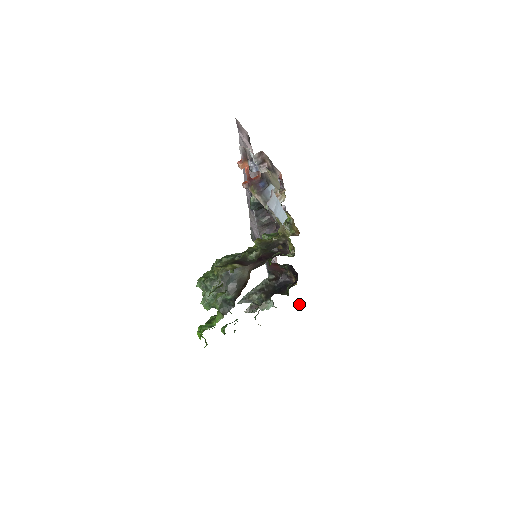
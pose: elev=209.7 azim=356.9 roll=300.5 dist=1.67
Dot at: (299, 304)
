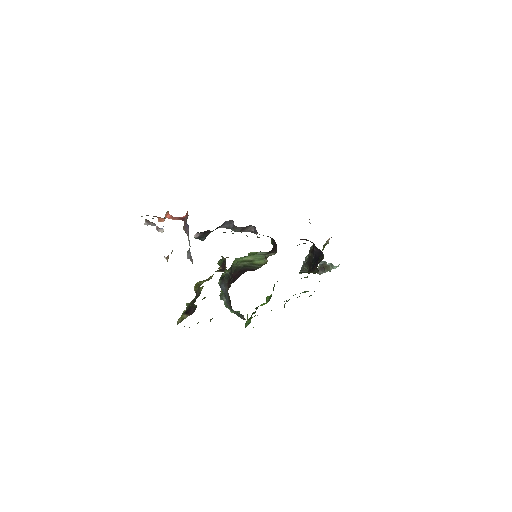
Dot at: occluded
